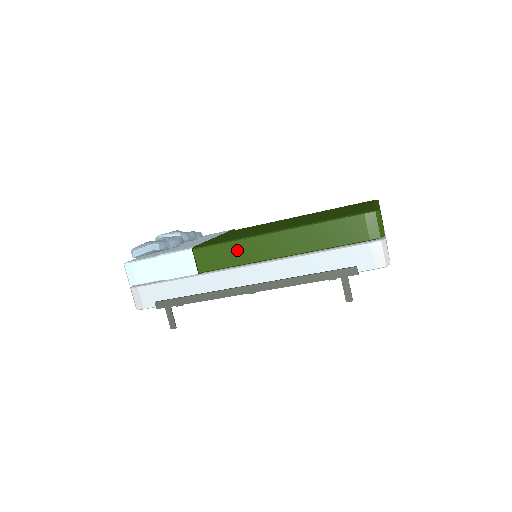
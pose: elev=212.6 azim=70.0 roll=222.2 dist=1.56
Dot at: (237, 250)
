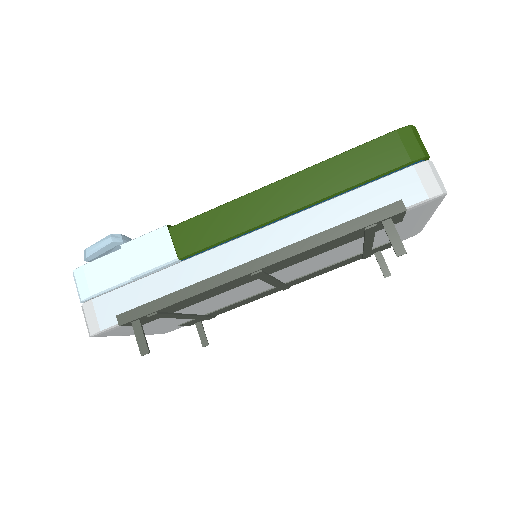
Dot at: (230, 215)
